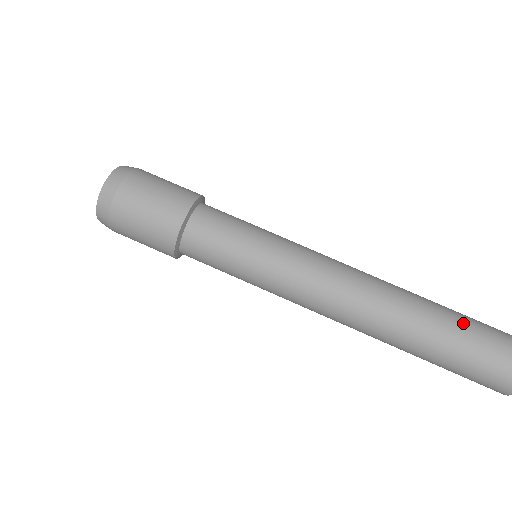
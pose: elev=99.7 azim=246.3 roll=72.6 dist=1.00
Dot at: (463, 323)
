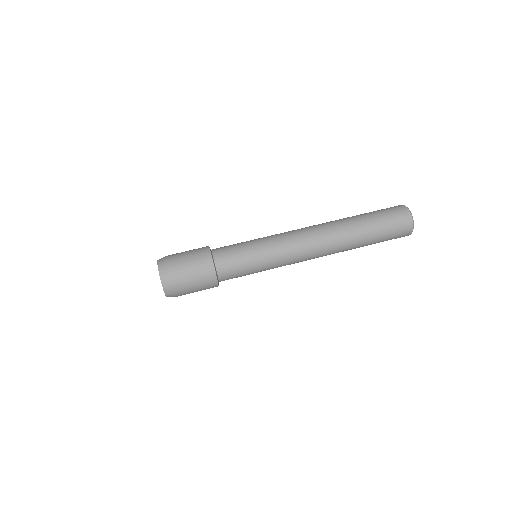
Dot at: (366, 213)
